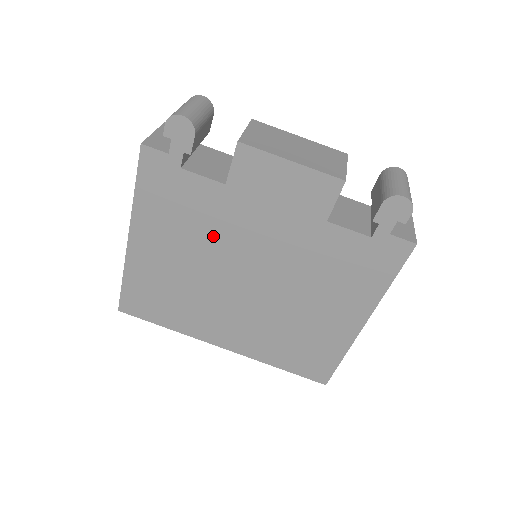
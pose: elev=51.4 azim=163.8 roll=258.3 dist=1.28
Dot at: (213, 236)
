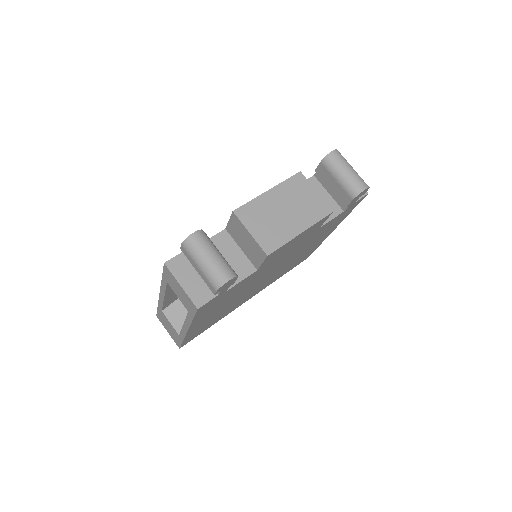
Dot at: occluded
